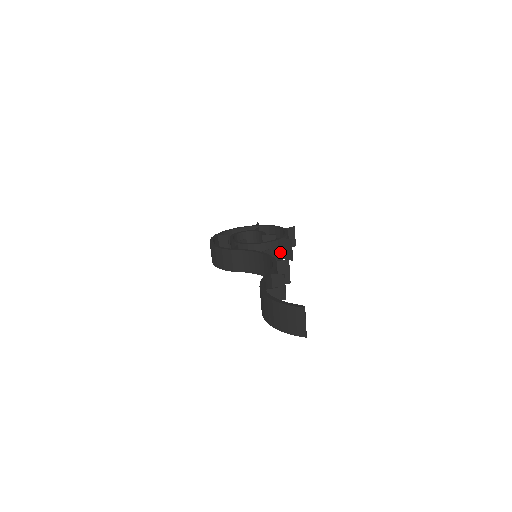
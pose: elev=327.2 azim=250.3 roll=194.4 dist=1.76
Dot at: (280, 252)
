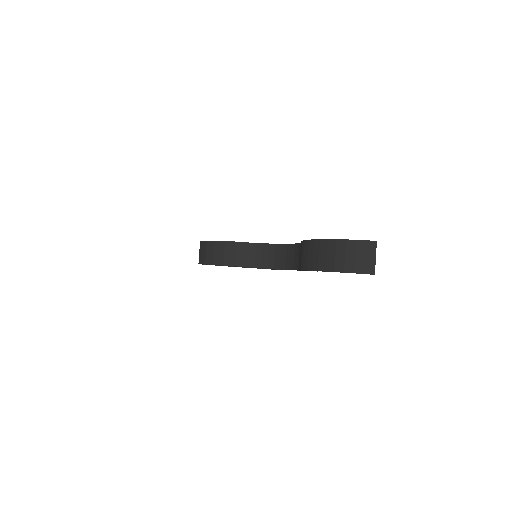
Dot at: occluded
